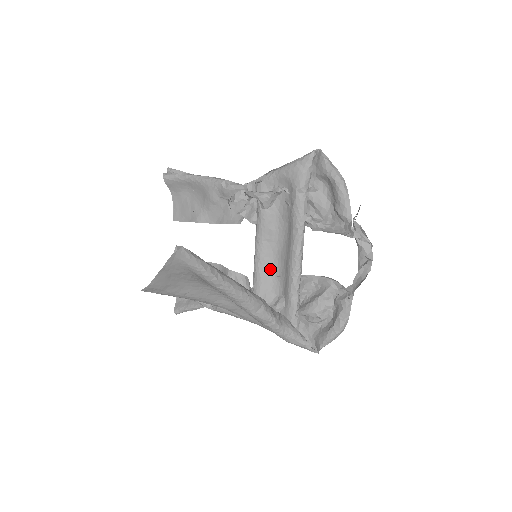
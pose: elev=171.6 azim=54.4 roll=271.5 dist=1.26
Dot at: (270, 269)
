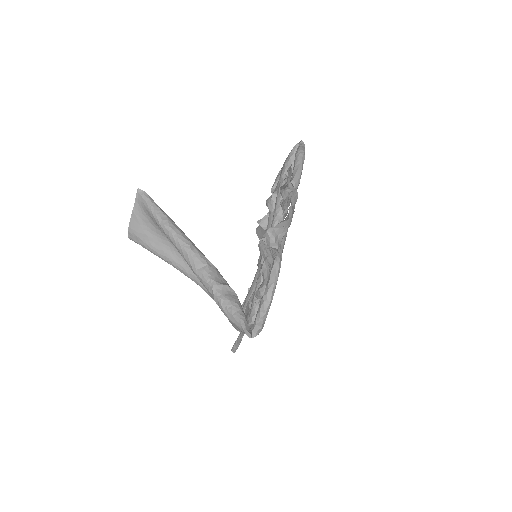
Dot at: occluded
